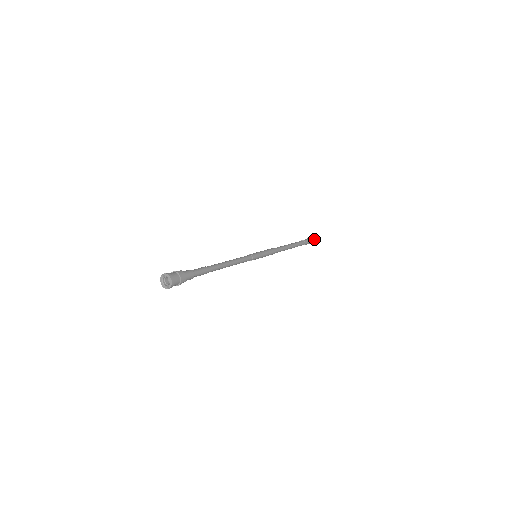
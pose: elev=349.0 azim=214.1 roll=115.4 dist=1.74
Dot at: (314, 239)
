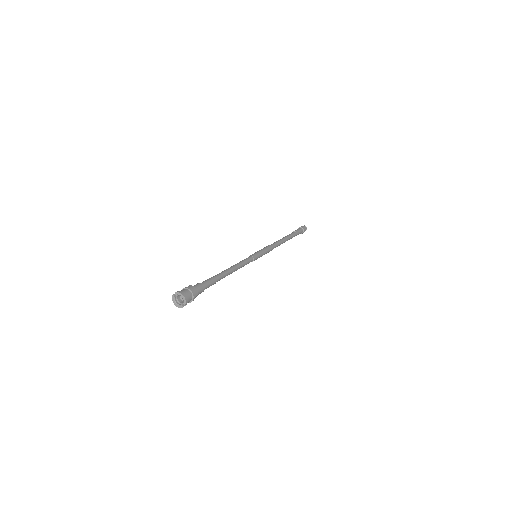
Dot at: (304, 227)
